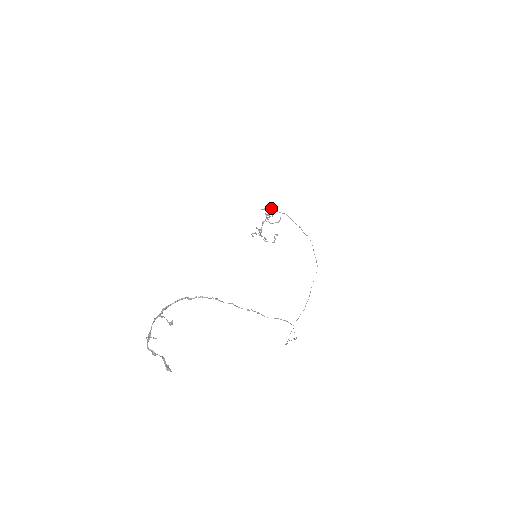
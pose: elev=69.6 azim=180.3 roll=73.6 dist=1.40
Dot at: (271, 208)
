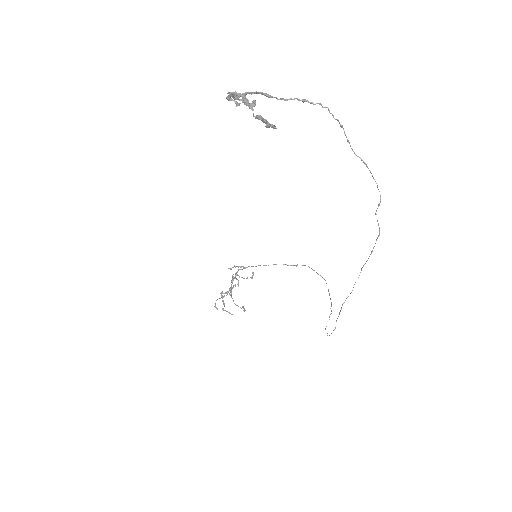
Dot at: (239, 266)
